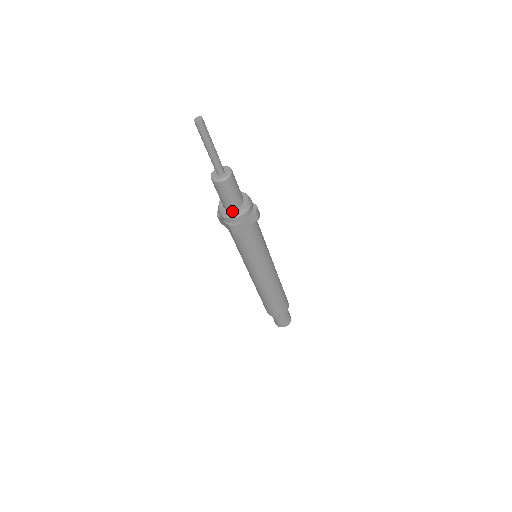
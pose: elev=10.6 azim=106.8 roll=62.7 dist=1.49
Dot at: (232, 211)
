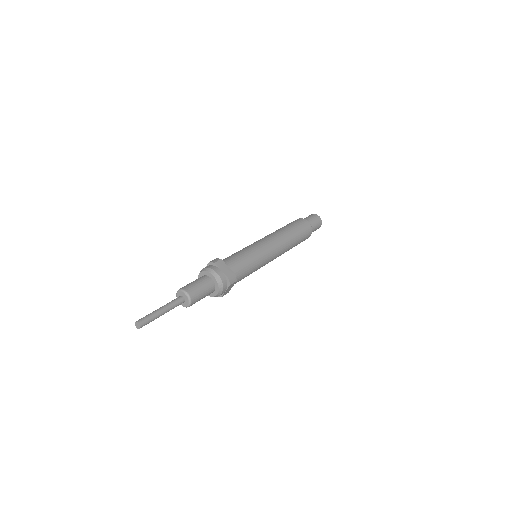
Dot at: (211, 295)
